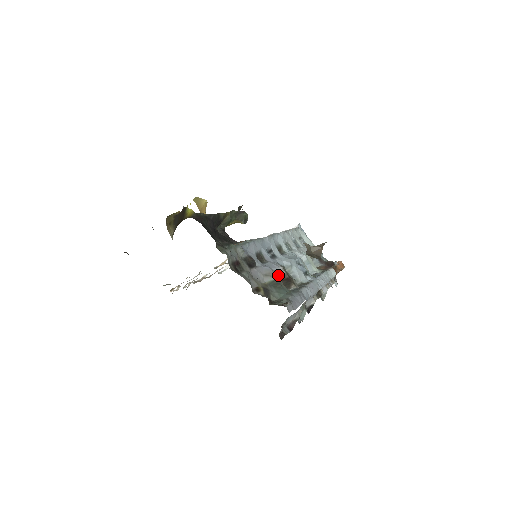
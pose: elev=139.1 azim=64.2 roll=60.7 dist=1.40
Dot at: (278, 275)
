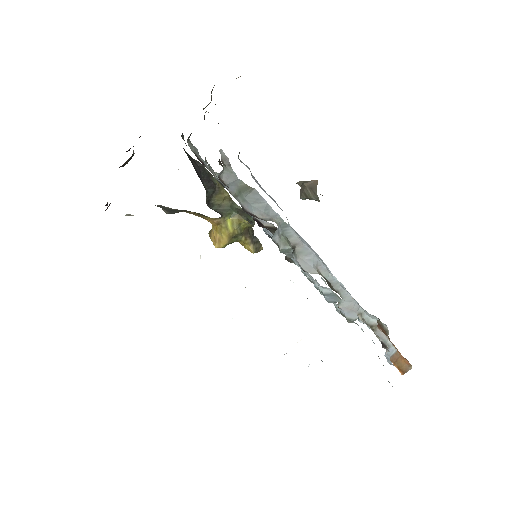
Dot at: (265, 226)
